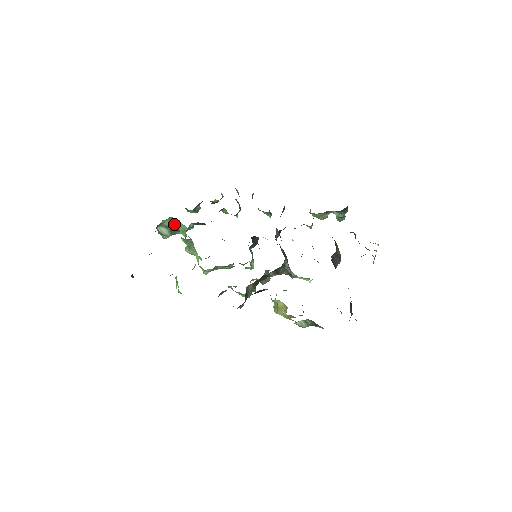
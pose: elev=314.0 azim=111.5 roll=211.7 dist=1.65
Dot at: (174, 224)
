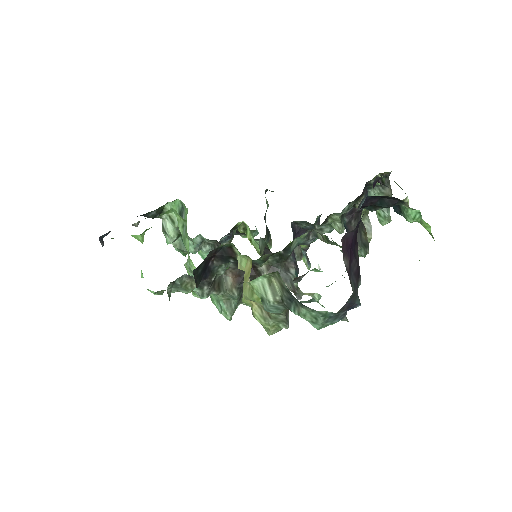
Dot at: occluded
